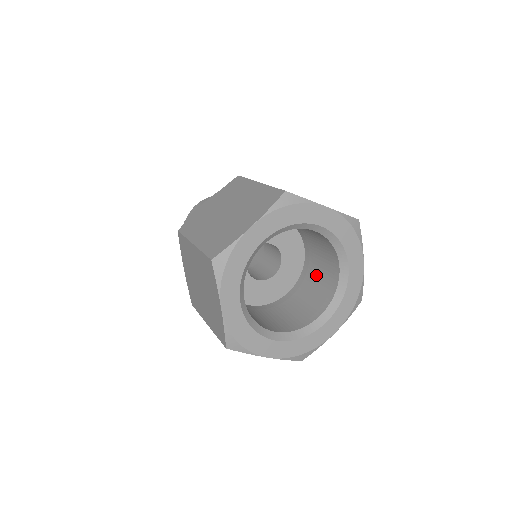
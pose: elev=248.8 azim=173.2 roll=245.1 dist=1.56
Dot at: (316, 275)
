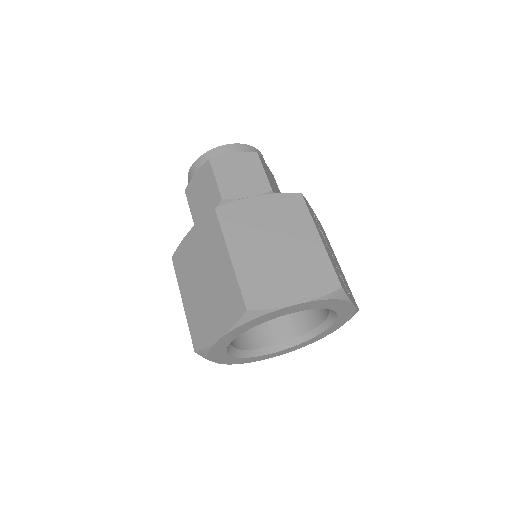
Dot at: occluded
